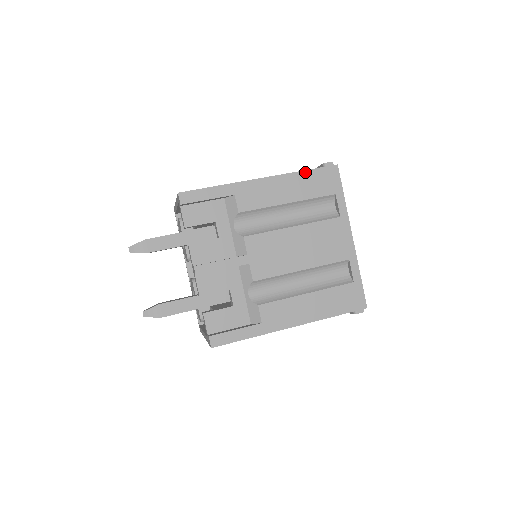
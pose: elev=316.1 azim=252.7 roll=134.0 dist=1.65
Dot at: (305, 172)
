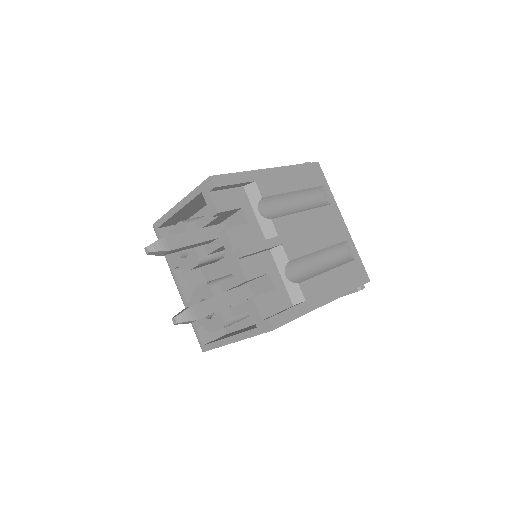
Dot at: (299, 166)
